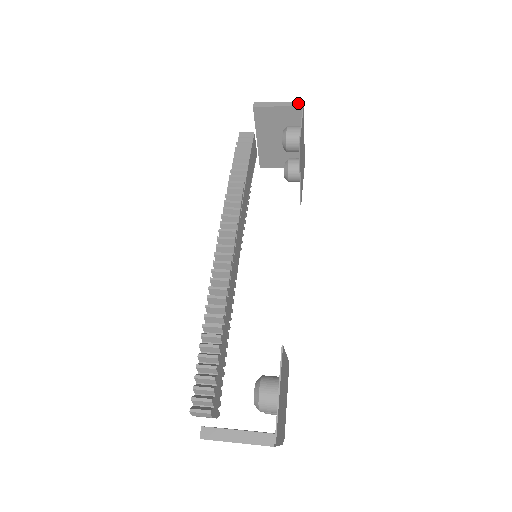
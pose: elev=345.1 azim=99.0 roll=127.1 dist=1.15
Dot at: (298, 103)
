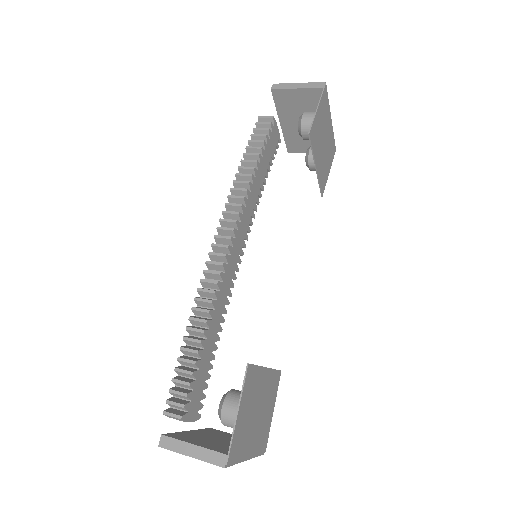
Dot at: (319, 84)
